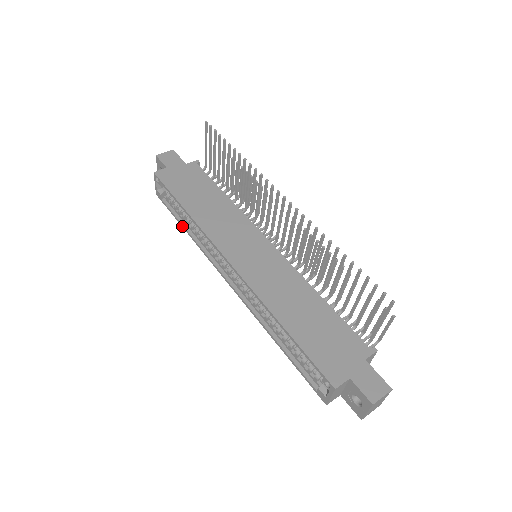
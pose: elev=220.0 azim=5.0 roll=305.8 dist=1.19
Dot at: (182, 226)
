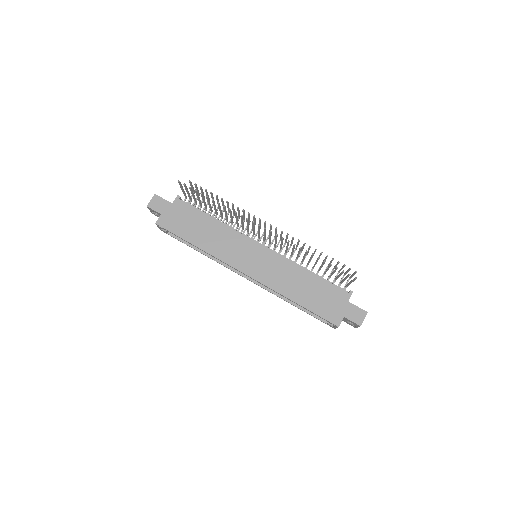
Dot at: (194, 249)
